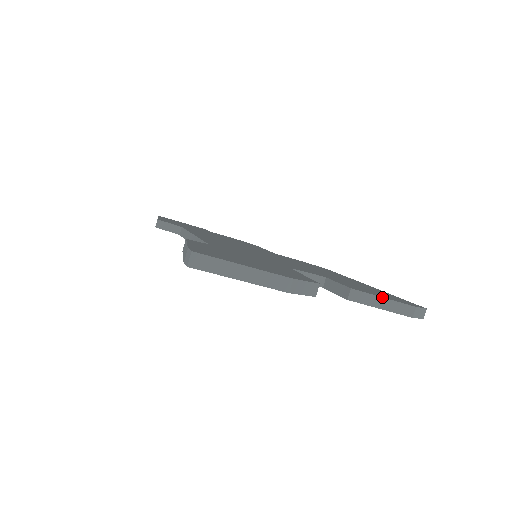
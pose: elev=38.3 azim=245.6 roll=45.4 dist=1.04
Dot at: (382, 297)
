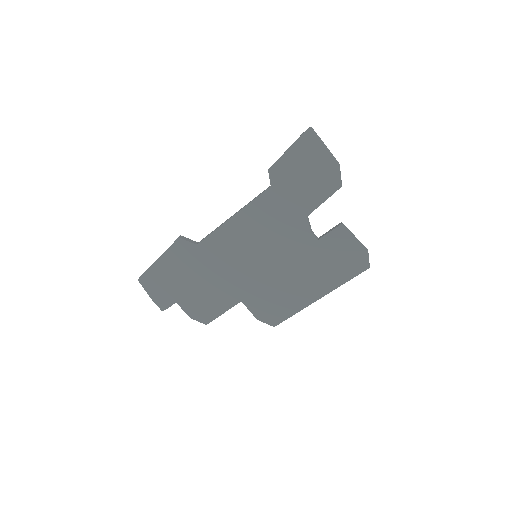
Dot at: (354, 235)
